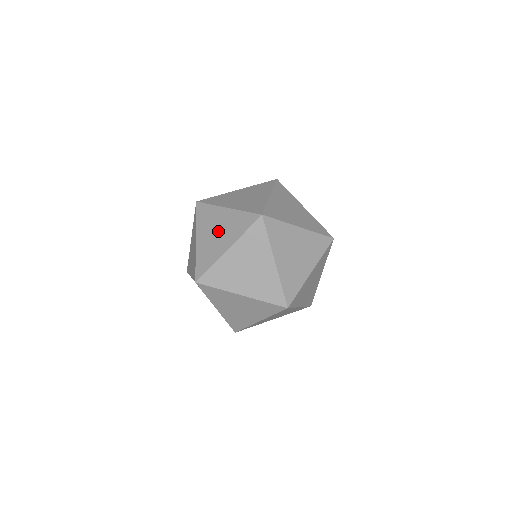
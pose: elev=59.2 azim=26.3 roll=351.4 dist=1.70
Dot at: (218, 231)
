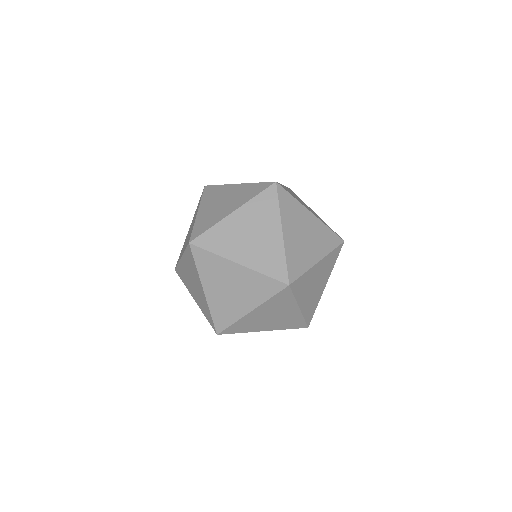
Dot at: (192, 281)
